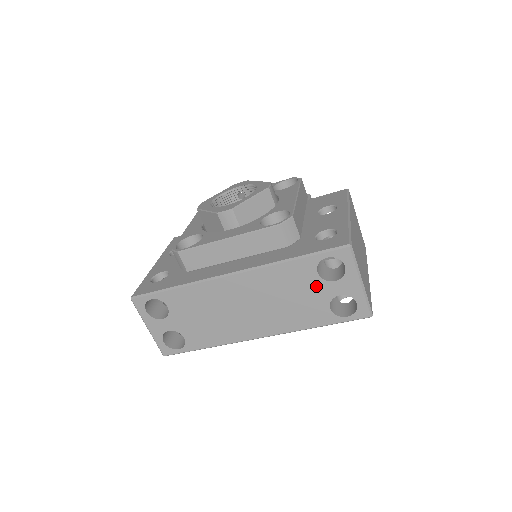
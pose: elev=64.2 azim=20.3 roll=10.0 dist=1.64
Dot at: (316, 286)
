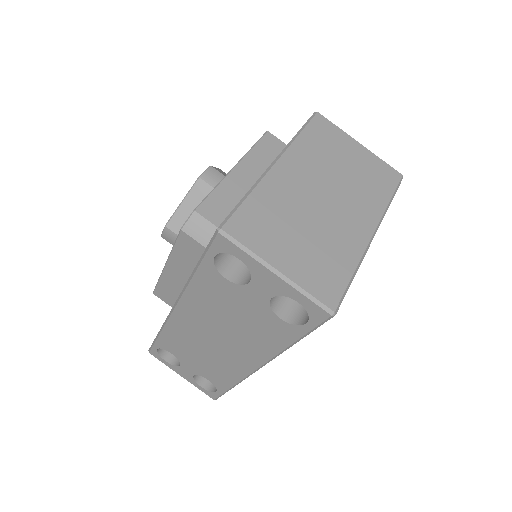
Dot at: (240, 295)
